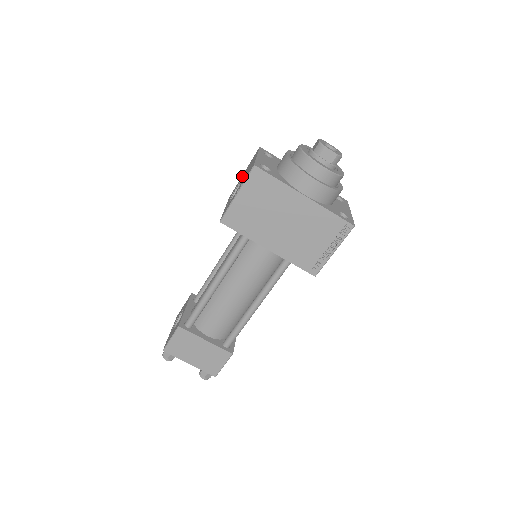
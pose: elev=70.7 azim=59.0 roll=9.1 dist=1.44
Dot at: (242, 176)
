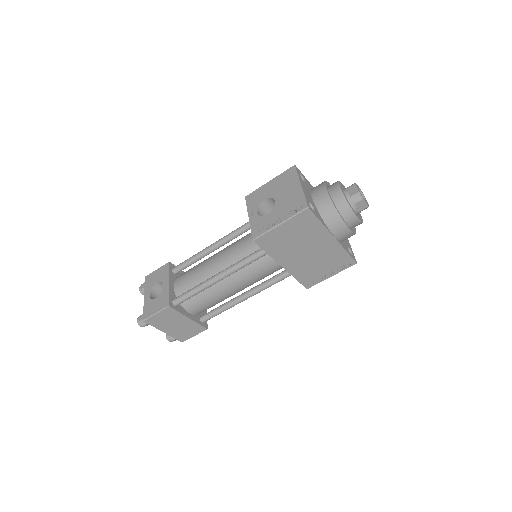
Dot at: (270, 187)
